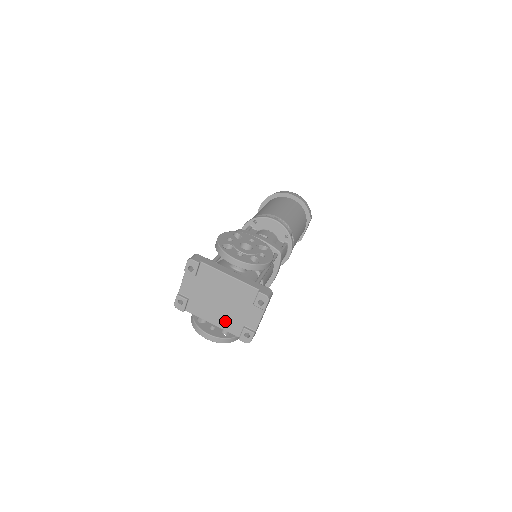
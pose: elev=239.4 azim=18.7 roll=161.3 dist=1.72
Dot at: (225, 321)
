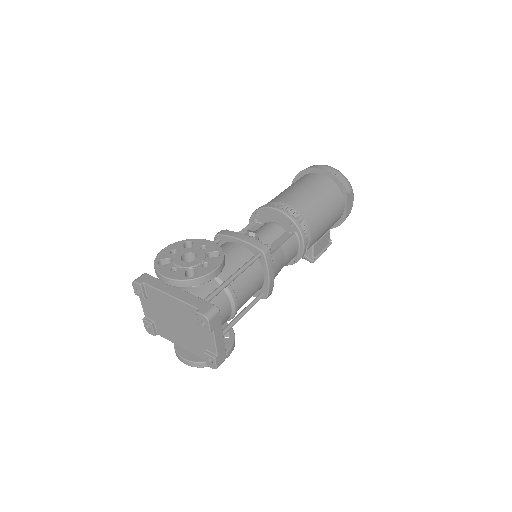
Dot at: (189, 344)
